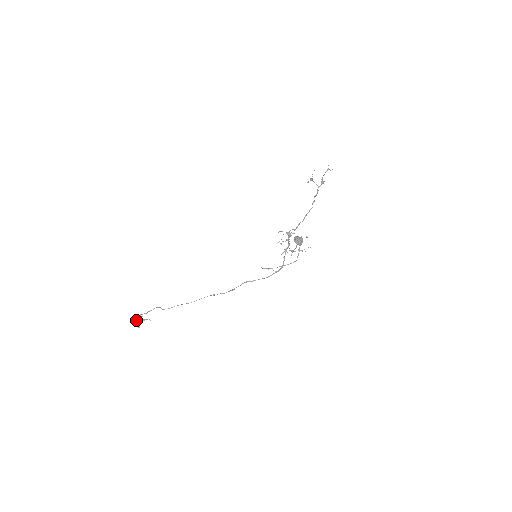
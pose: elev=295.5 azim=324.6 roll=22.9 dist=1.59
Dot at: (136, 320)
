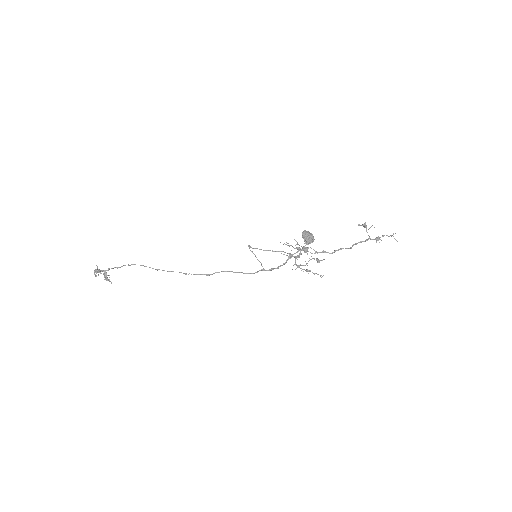
Dot at: (100, 270)
